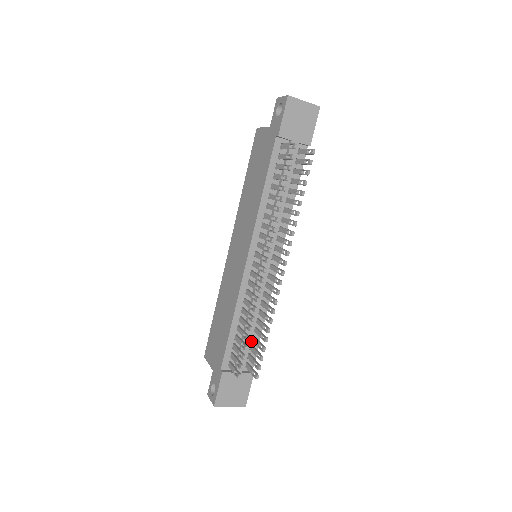
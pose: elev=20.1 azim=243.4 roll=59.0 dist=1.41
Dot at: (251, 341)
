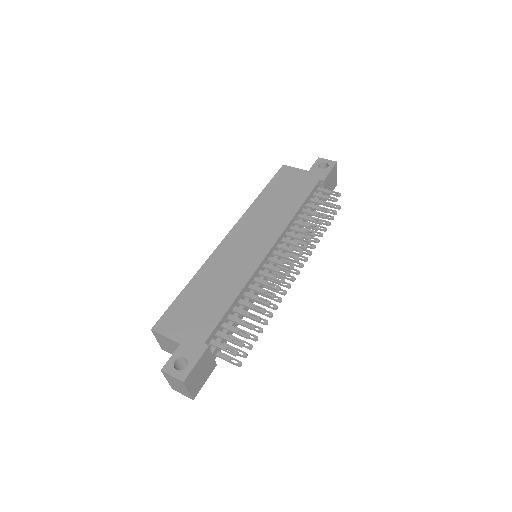
Dot at: occluded
